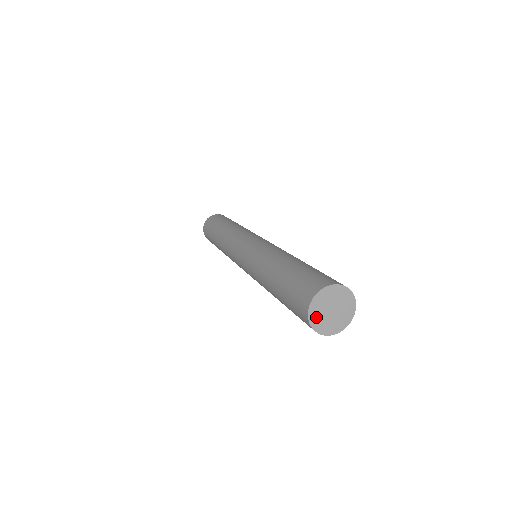
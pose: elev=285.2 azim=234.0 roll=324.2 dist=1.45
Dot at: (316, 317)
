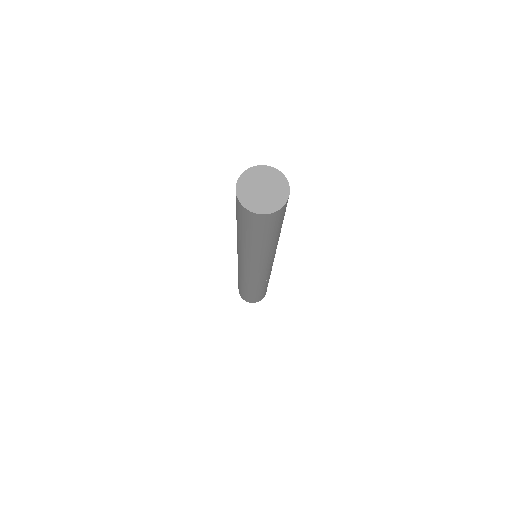
Dot at: (244, 188)
